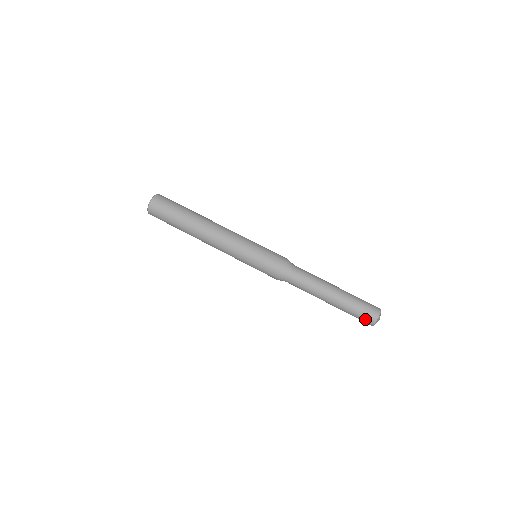
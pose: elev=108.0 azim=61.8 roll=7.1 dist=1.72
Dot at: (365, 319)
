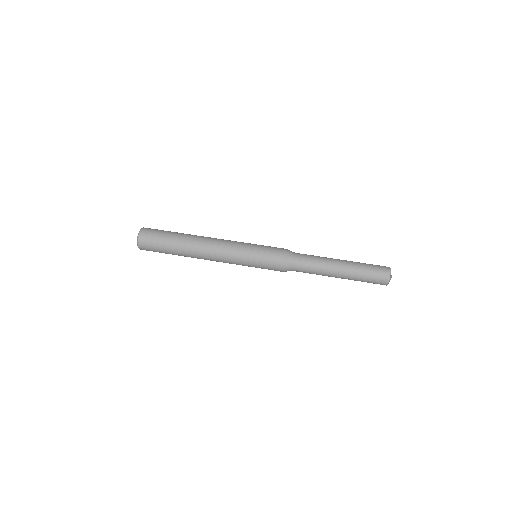
Dot at: (378, 282)
